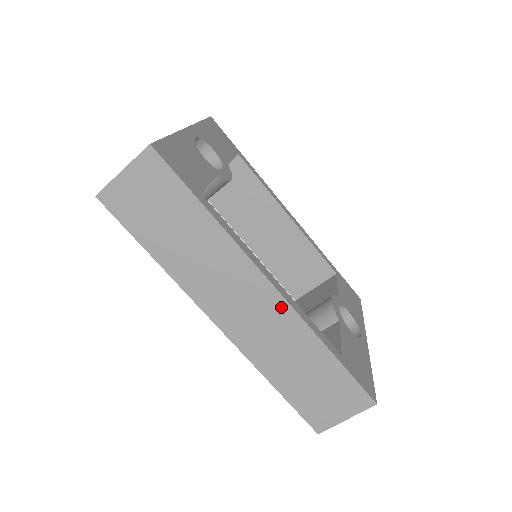
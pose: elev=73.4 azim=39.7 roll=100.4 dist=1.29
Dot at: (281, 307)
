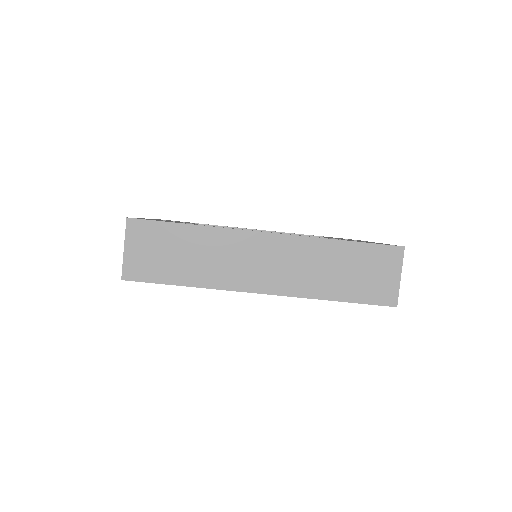
Dot at: (285, 241)
